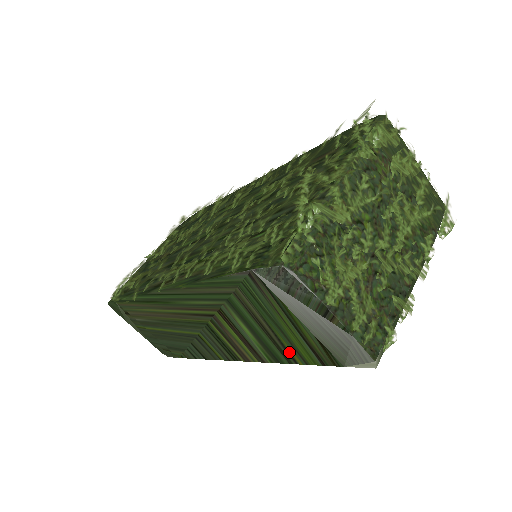
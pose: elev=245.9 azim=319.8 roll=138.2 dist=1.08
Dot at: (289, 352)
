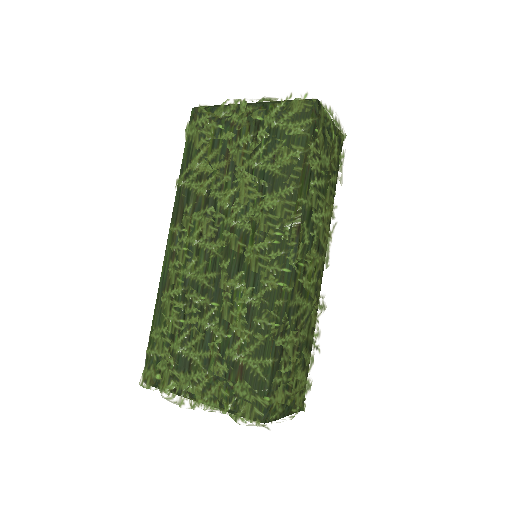
Dot at: occluded
